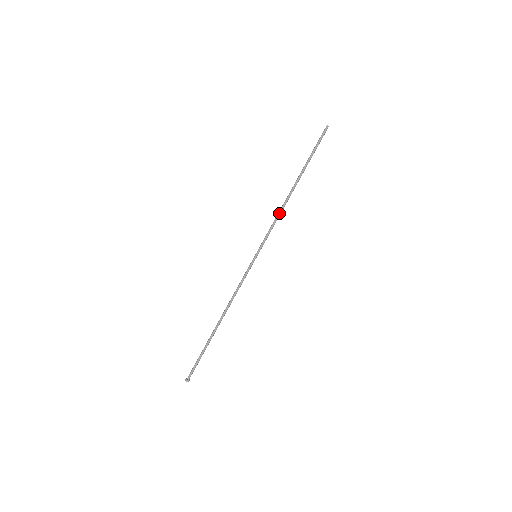
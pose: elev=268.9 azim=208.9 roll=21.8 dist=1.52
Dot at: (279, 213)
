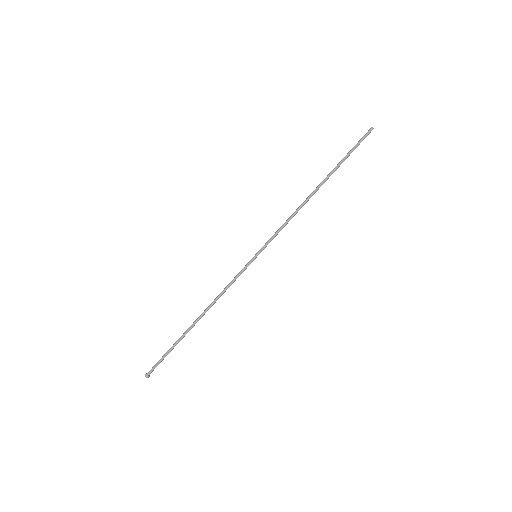
Dot at: (294, 214)
